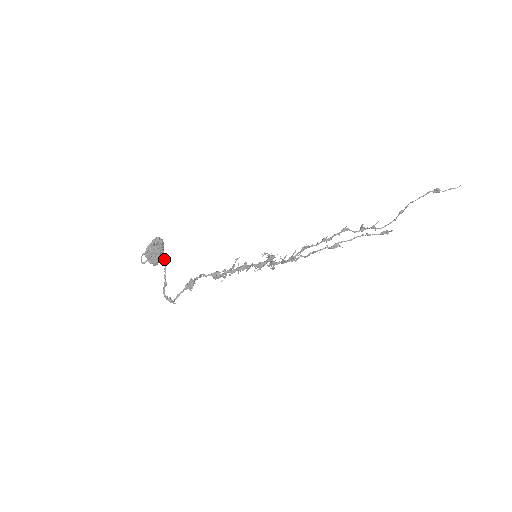
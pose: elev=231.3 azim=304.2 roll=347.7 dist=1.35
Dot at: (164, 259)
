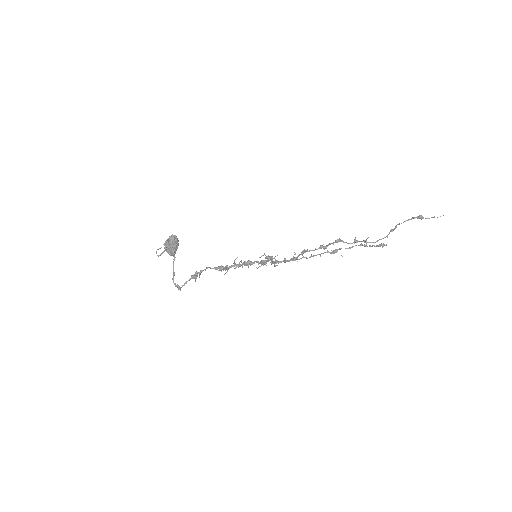
Dot at: occluded
